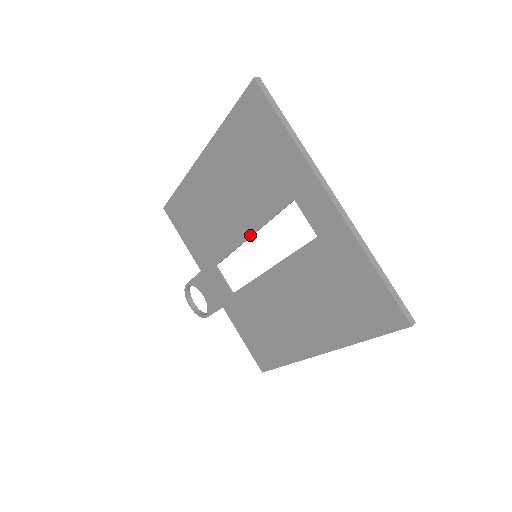
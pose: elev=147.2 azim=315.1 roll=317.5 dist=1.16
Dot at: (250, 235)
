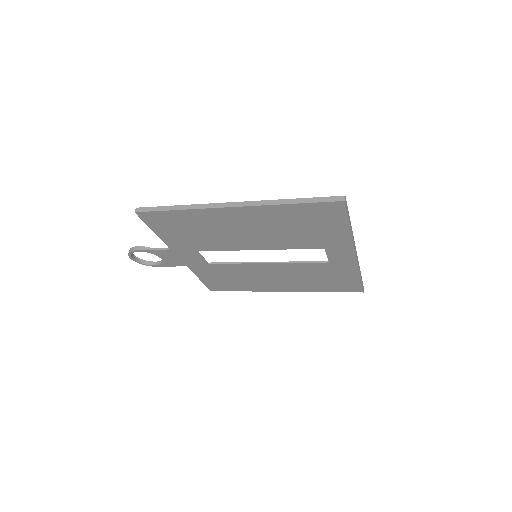
Dot at: occluded
